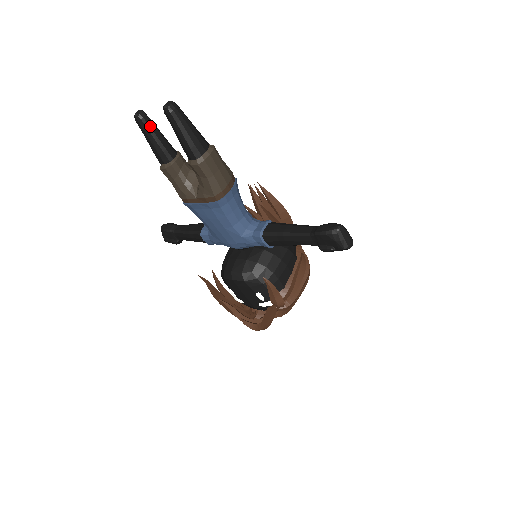
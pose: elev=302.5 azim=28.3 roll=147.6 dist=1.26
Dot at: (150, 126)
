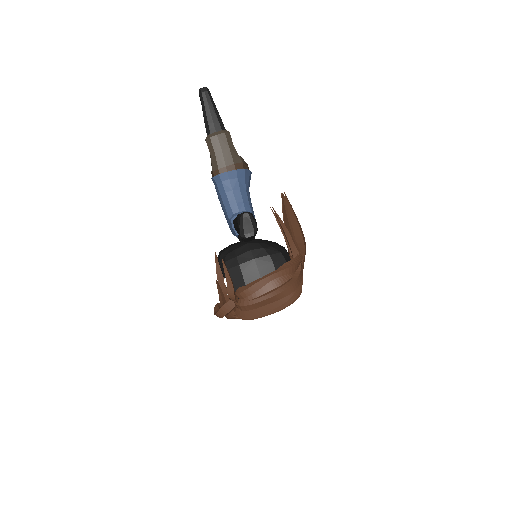
Dot at: occluded
